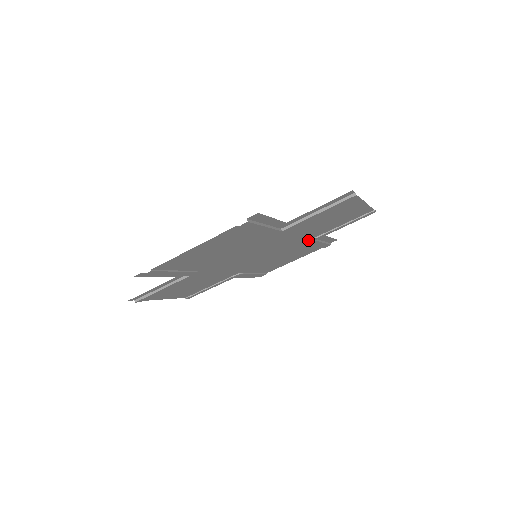
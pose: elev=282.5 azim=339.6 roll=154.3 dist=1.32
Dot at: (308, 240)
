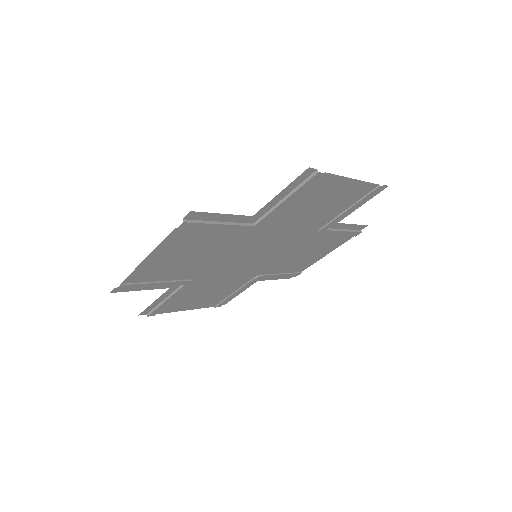
Dot at: (316, 231)
